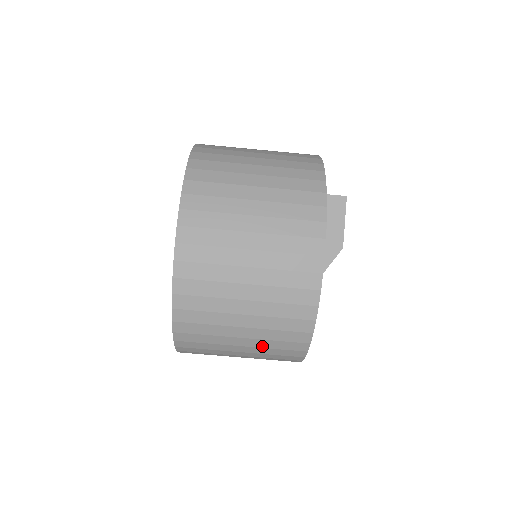
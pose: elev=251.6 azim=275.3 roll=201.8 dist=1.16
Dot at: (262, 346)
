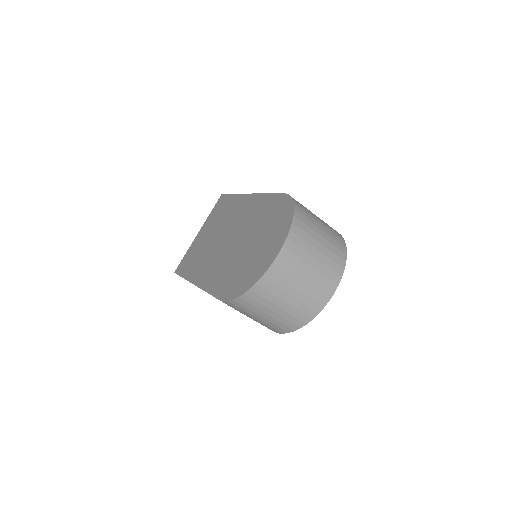
Dot at: (277, 319)
